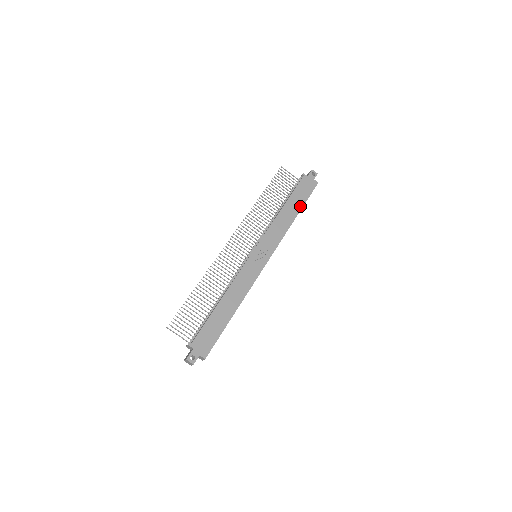
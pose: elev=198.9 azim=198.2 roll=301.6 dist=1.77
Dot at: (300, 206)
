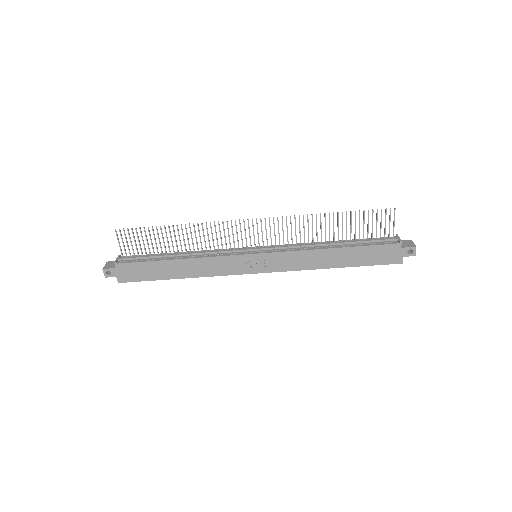
Dot at: (352, 264)
